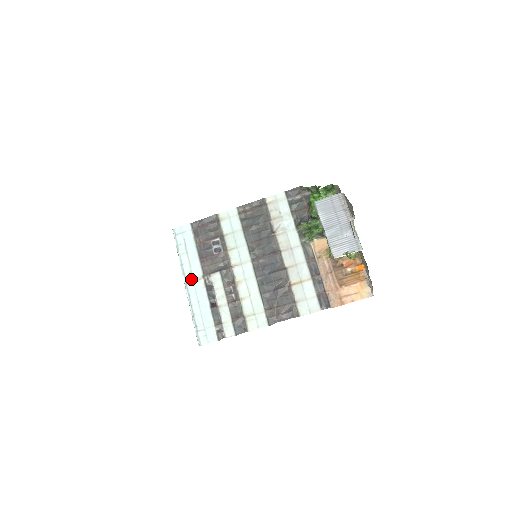
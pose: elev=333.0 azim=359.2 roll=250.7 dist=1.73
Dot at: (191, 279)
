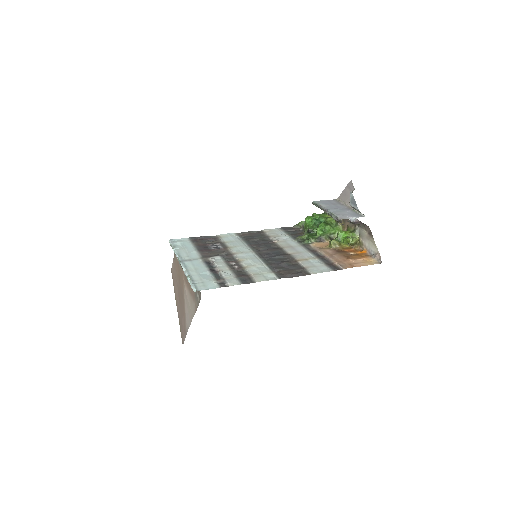
Dot at: (188, 259)
